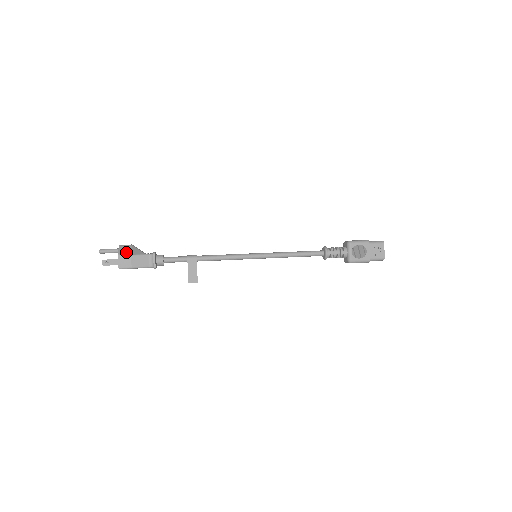
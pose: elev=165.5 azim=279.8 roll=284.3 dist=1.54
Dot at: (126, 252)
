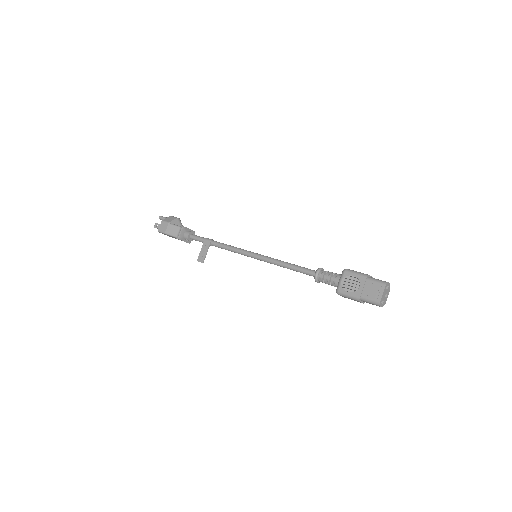
Dot at: (168, 220)
